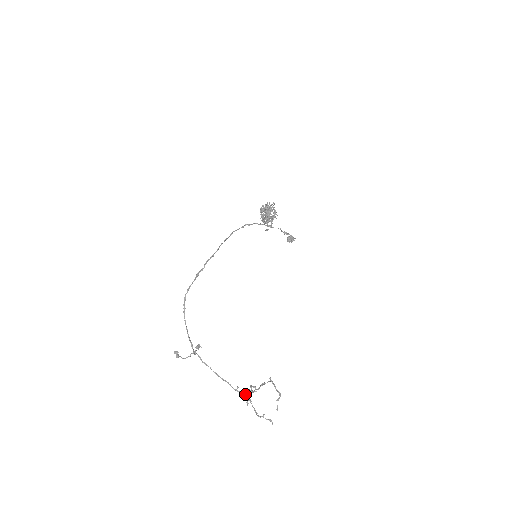
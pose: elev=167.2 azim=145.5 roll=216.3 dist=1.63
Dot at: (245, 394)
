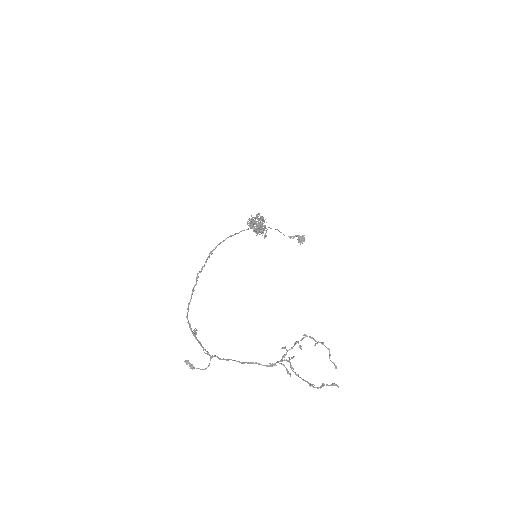
Dot at: (279, 363)
